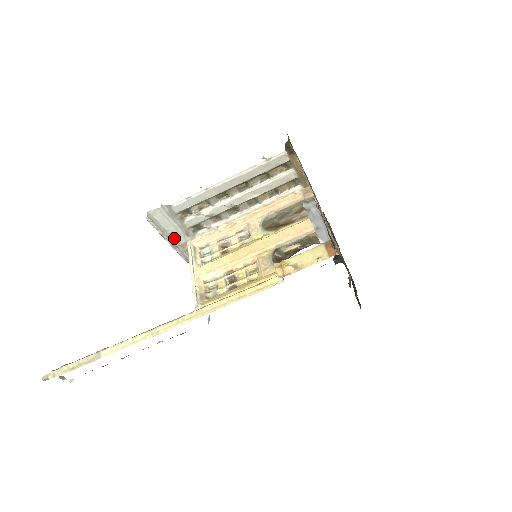
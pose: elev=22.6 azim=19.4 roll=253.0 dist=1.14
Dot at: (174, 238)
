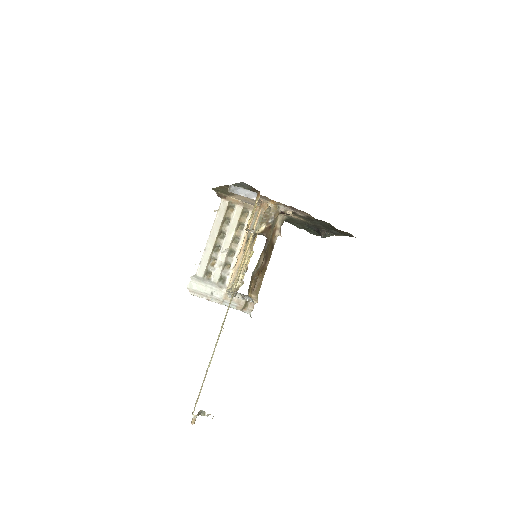
Dot at: (216, 296)
